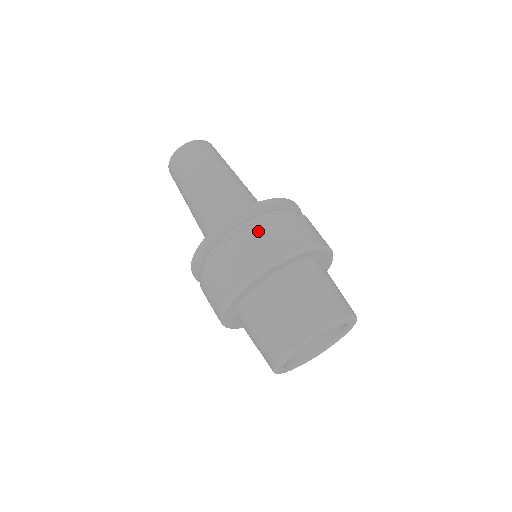
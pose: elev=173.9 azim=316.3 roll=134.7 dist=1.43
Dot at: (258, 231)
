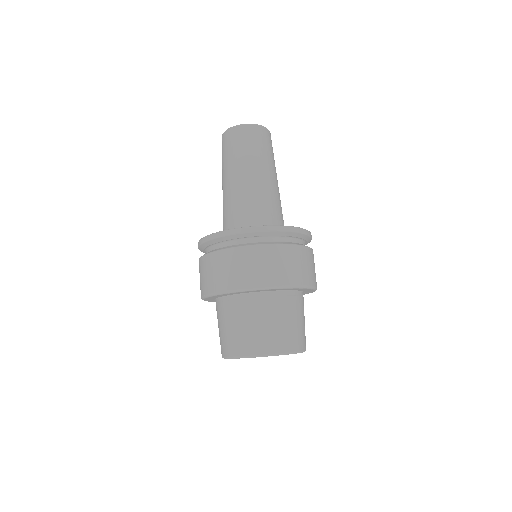
Dot at: (243, 255)
